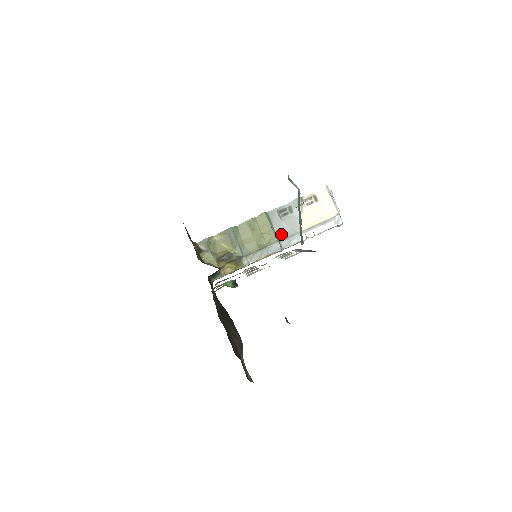
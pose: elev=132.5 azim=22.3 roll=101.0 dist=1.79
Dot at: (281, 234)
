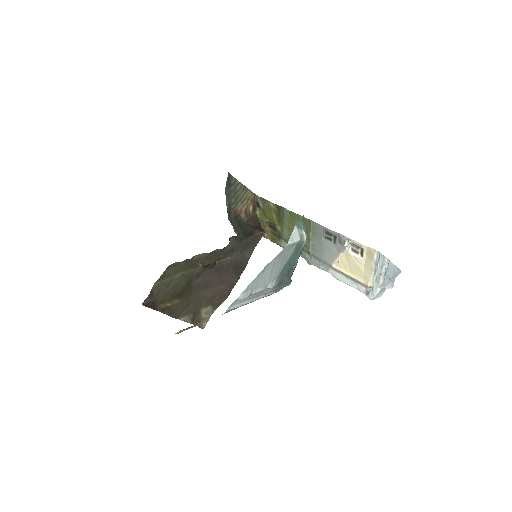
Dot at: (317, 251)
